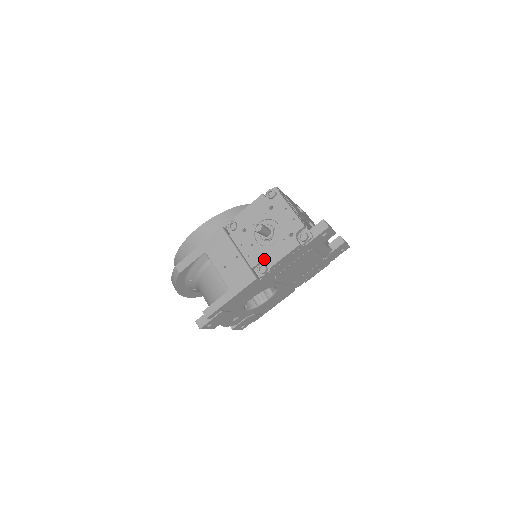
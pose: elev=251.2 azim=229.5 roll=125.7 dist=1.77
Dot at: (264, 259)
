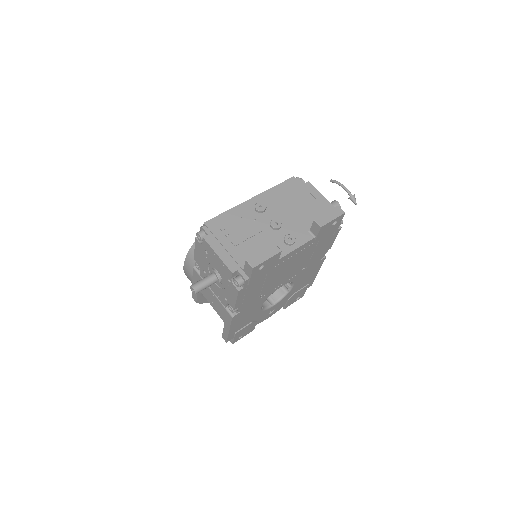
Dot at: (227, 301)
